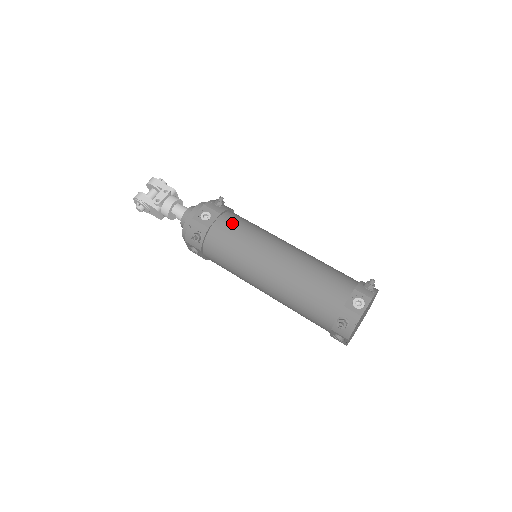
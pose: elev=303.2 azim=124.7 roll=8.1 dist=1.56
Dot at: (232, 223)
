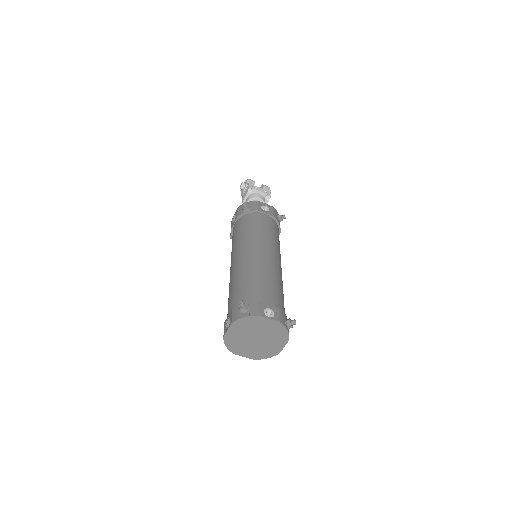
Dot at: (272, 224)
